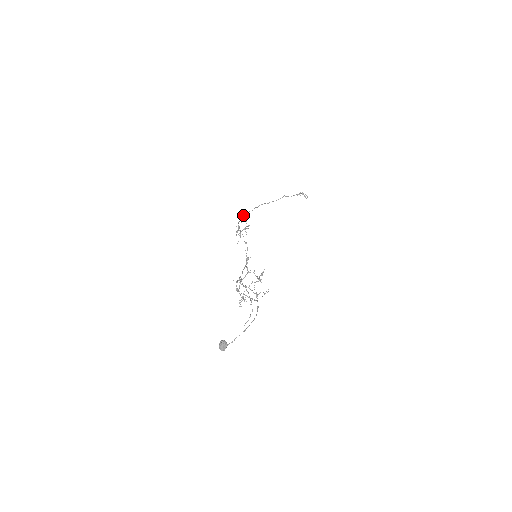
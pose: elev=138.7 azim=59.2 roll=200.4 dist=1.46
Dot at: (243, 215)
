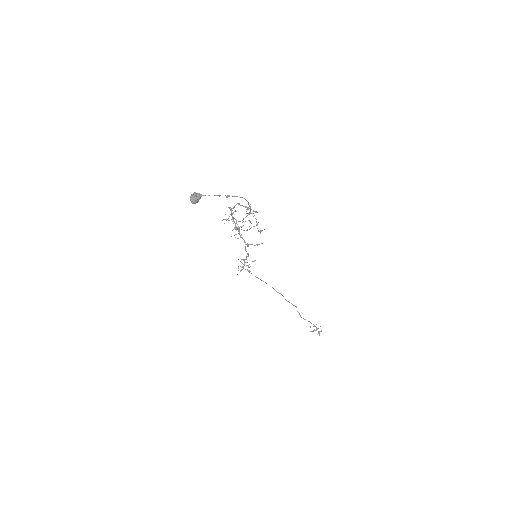
Dot at: (250, 271)
